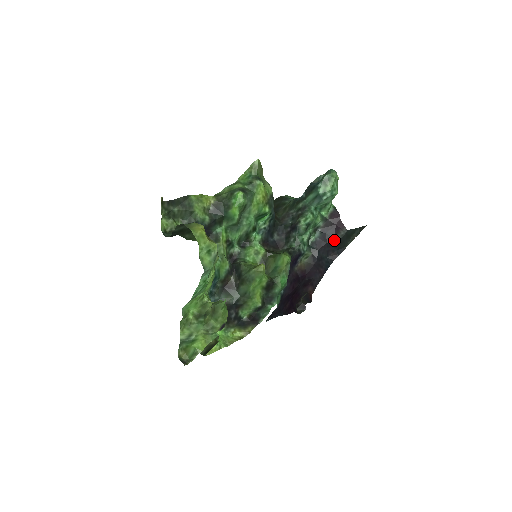
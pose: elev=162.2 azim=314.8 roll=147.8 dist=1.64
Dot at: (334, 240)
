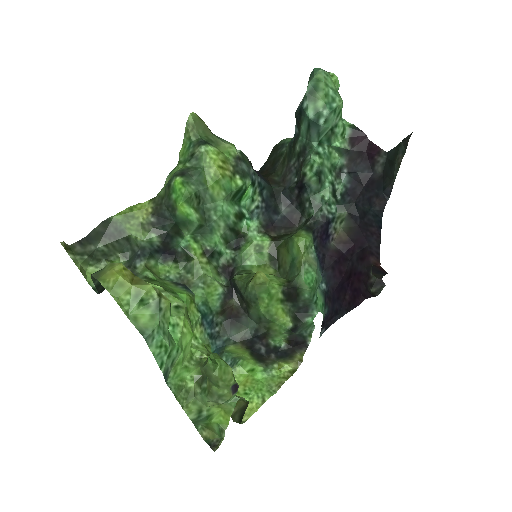
Dot at: (373, 177)
